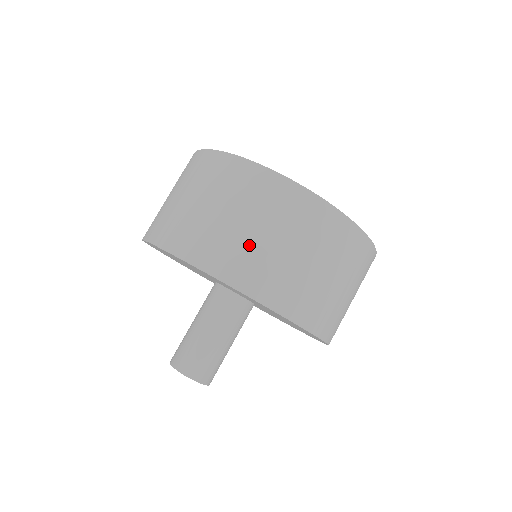
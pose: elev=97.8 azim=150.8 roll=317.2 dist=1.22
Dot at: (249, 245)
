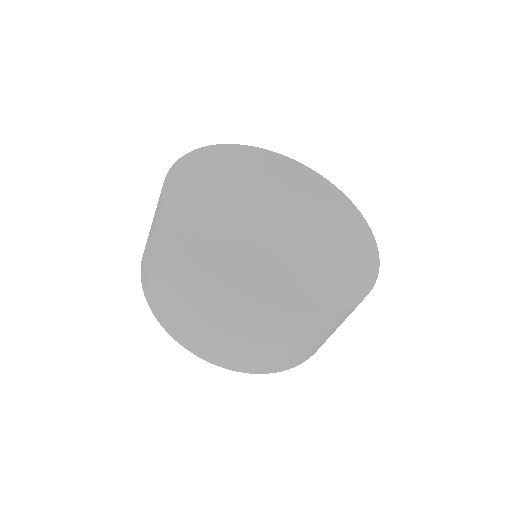
Dot at: (225, 344)
